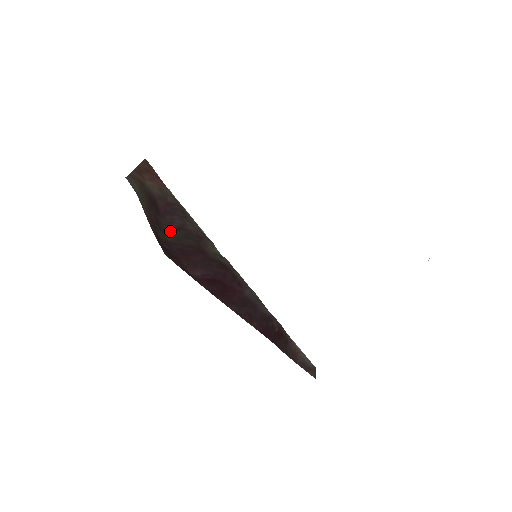
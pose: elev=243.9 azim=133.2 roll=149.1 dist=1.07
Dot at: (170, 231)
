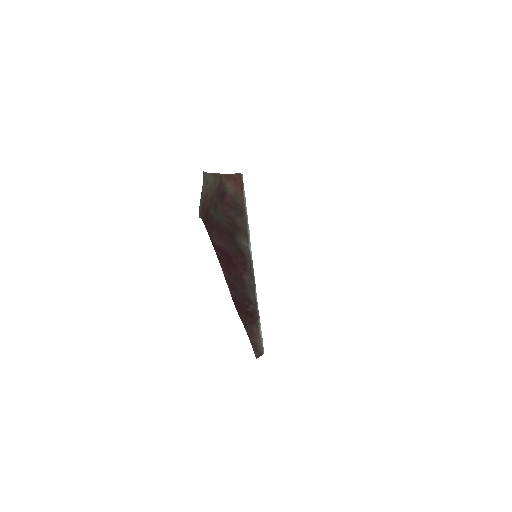
Dot at: (221, 214)
